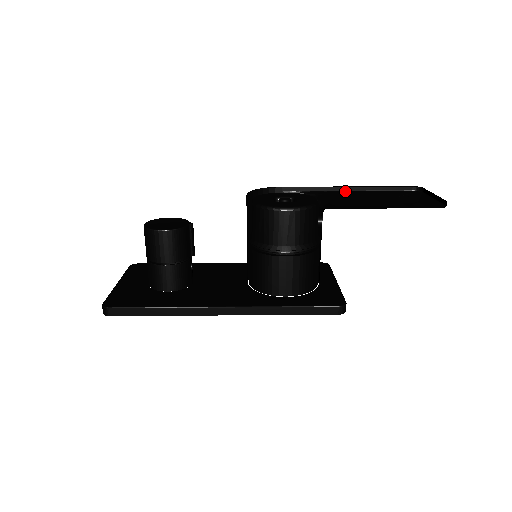
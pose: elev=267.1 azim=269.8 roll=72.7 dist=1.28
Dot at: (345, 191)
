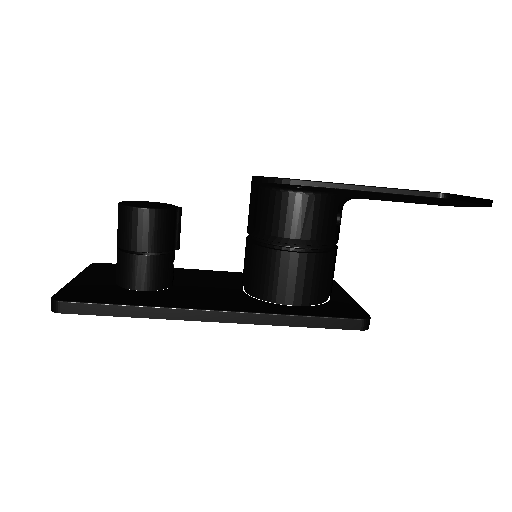
Dot at: (363, 191)
